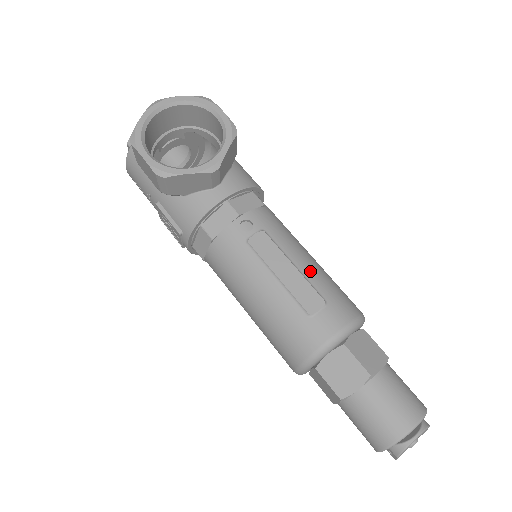
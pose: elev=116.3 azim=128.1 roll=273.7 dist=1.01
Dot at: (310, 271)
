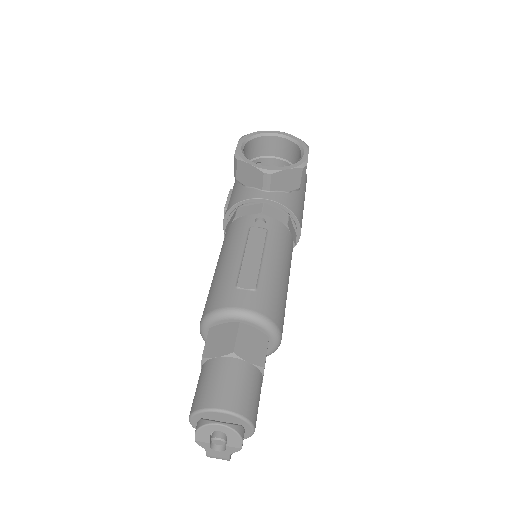
Dot at: (269, 270)
